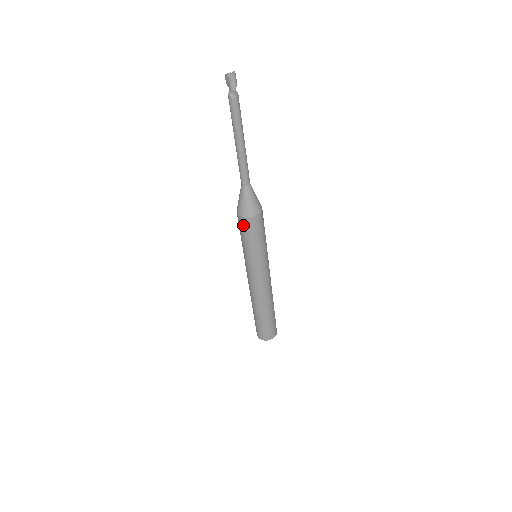
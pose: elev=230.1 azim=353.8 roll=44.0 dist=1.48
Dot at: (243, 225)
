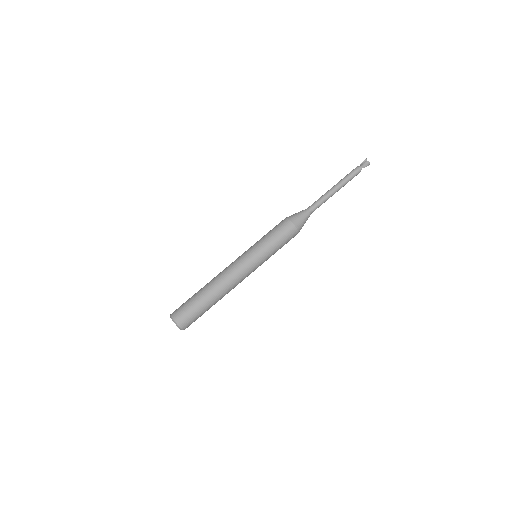
Dot at: (282, 224)
